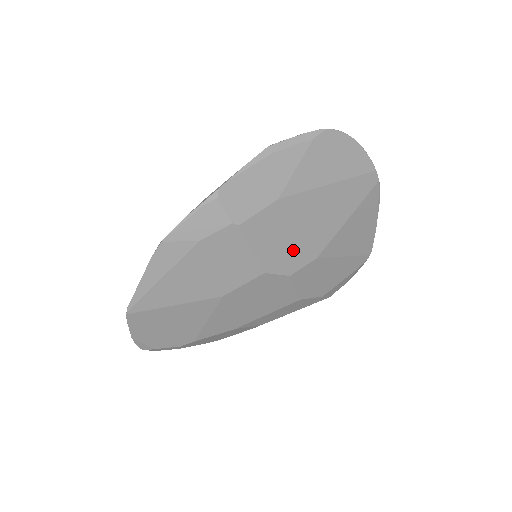
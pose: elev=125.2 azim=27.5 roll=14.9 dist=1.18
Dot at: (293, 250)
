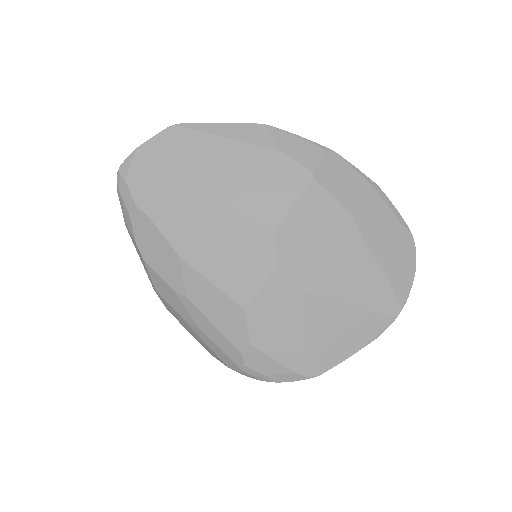
Dot at: (305, 255)
